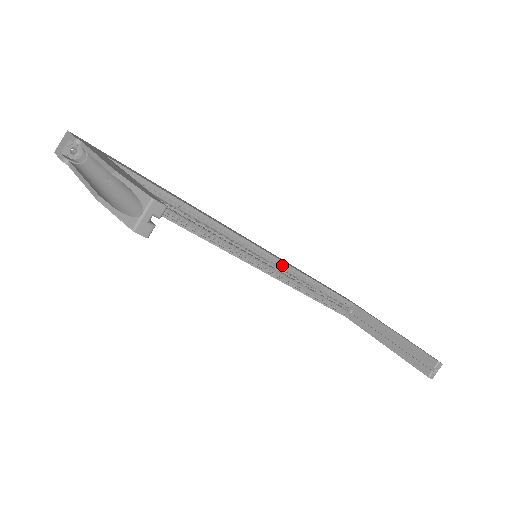
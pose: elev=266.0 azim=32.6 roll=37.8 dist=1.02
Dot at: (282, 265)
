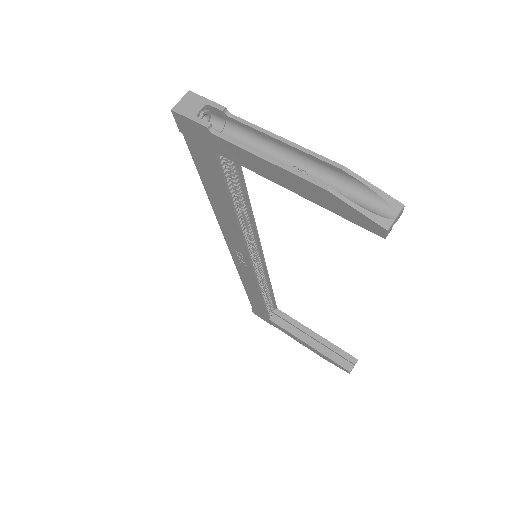
Dot at: (262, 267)
